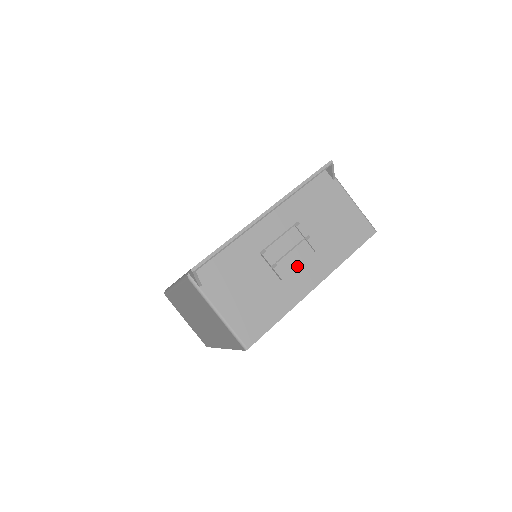
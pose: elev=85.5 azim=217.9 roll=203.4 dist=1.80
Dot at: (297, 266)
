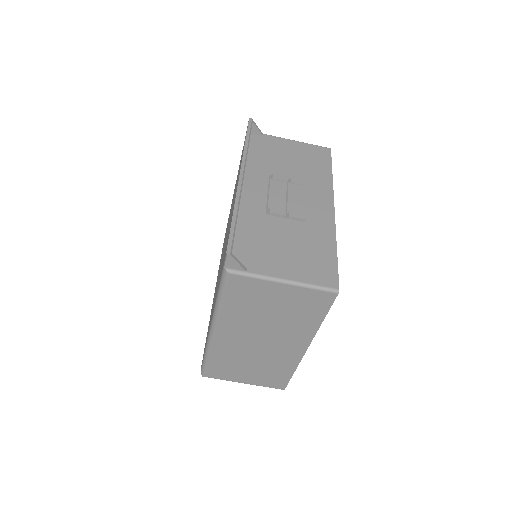
Dot at: (304, 205)
